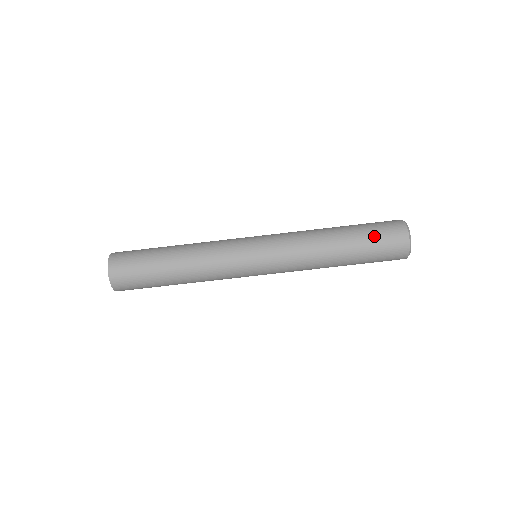
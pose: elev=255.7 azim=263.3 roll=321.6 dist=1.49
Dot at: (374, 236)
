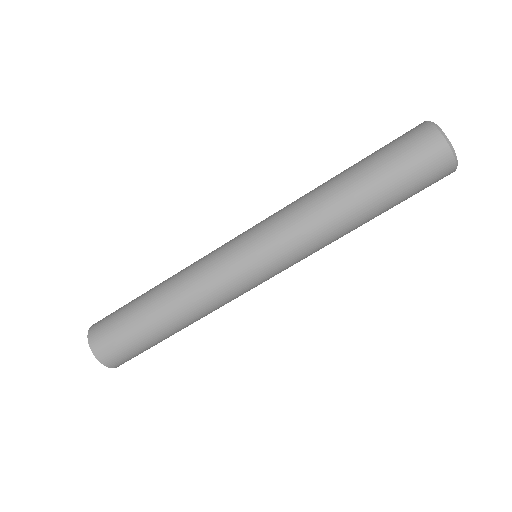
Dot at: (388, 153)
